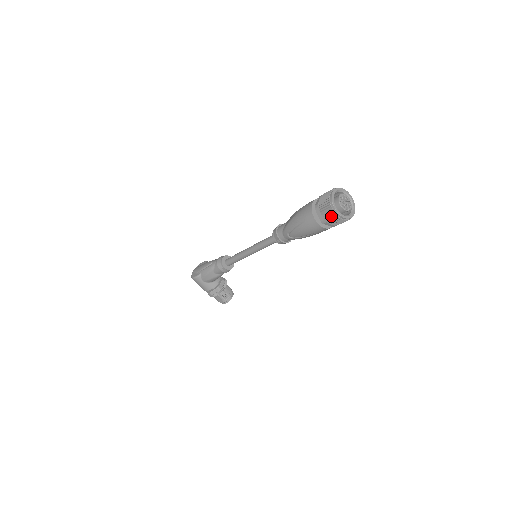
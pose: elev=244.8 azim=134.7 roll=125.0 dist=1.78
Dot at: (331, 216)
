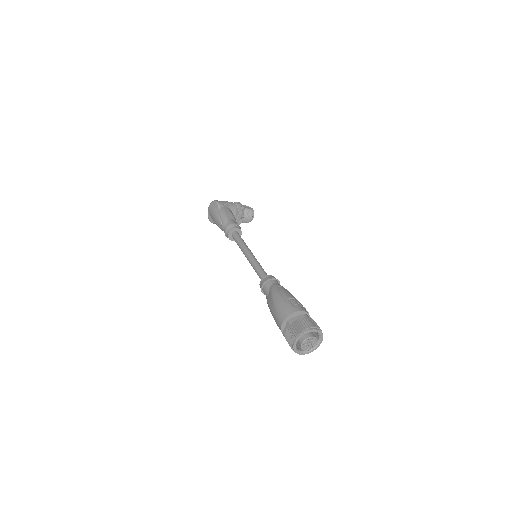
Dot at: occluded
